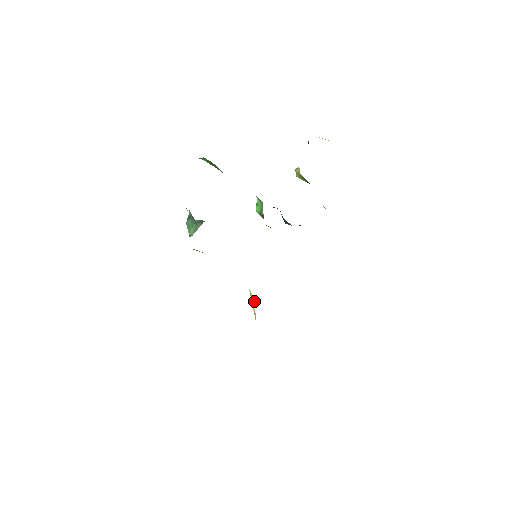
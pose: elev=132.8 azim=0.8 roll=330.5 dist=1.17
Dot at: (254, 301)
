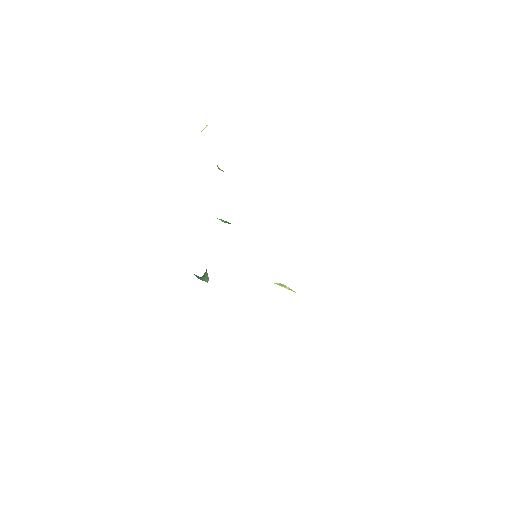
Dot at: (283, 284)
